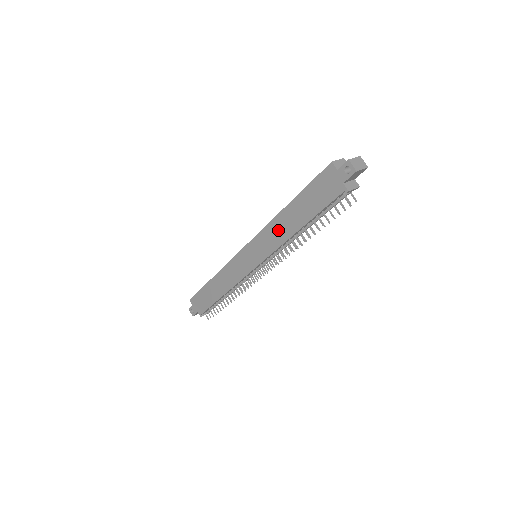
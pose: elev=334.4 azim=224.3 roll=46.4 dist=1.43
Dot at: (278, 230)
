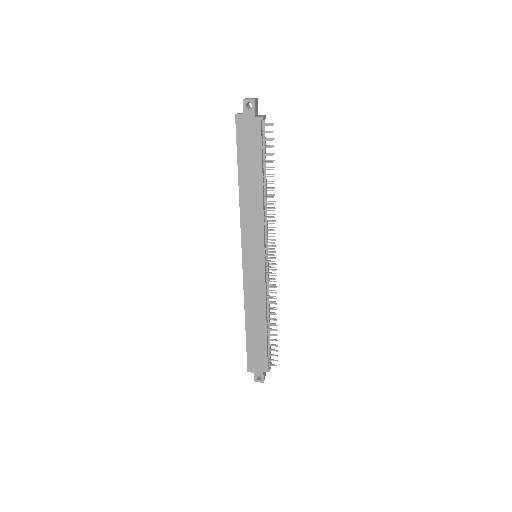
Dot at: (250, 208)
